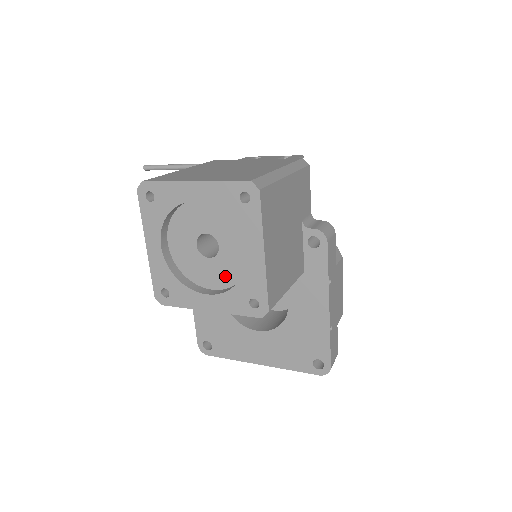
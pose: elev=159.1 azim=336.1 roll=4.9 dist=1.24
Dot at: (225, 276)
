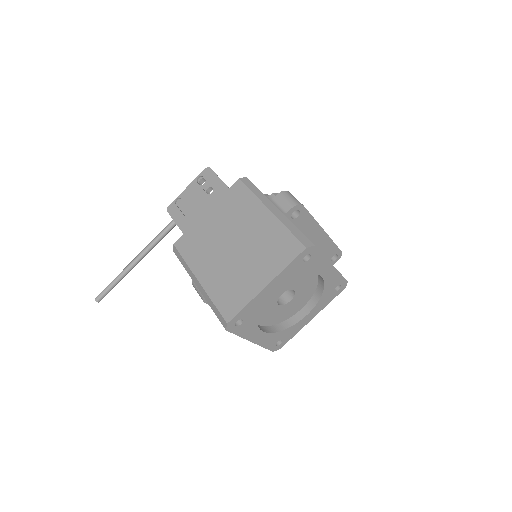
Dot at: (306, 296)
